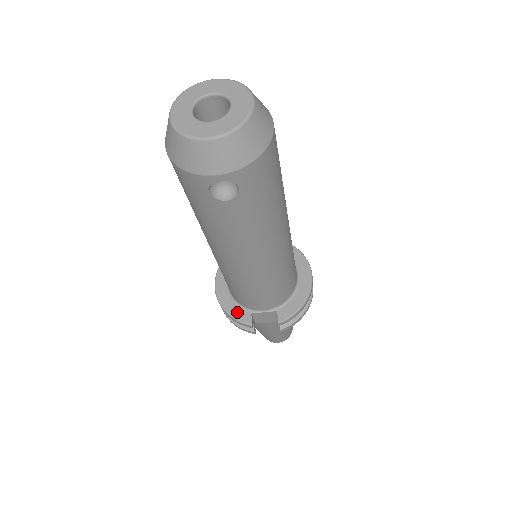
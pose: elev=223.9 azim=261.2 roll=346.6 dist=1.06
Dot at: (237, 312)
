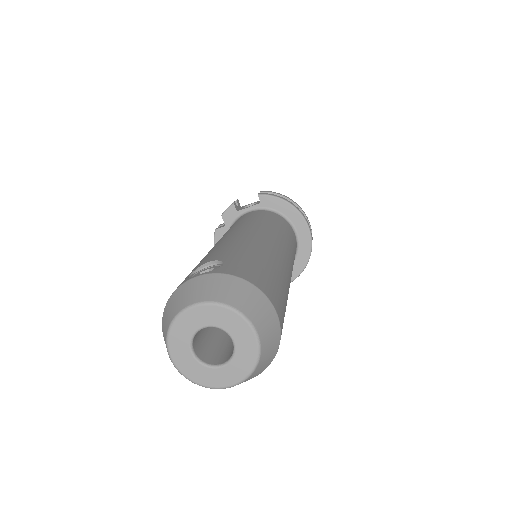
Dot at: occluded
